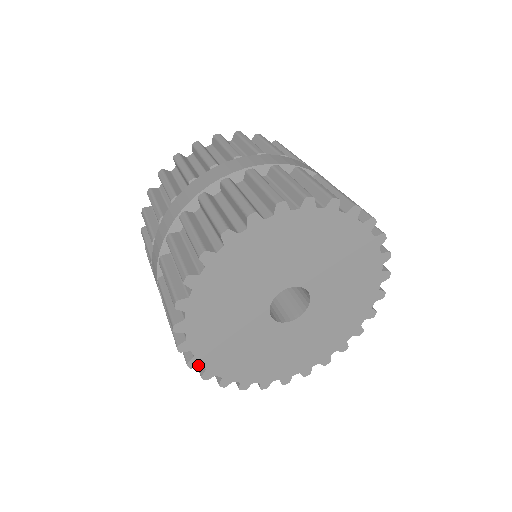
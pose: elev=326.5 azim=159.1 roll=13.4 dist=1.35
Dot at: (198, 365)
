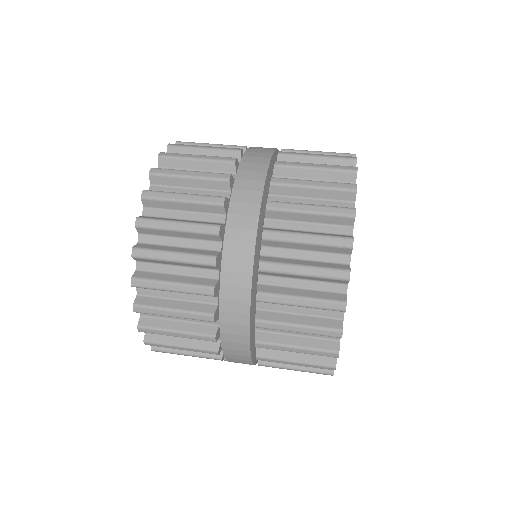
Dot at: occluded
